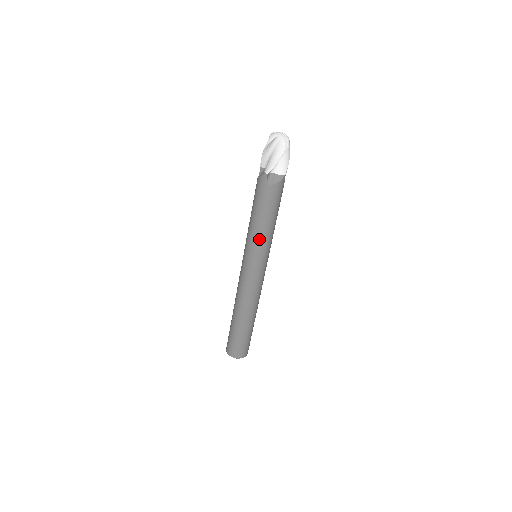
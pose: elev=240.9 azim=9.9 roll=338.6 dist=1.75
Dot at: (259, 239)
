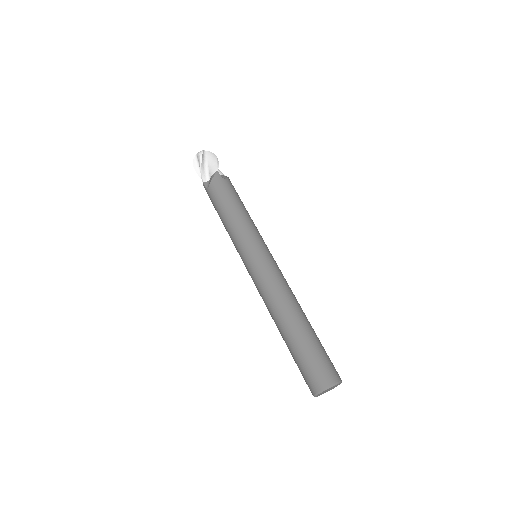
Dot at: (251, 224)
